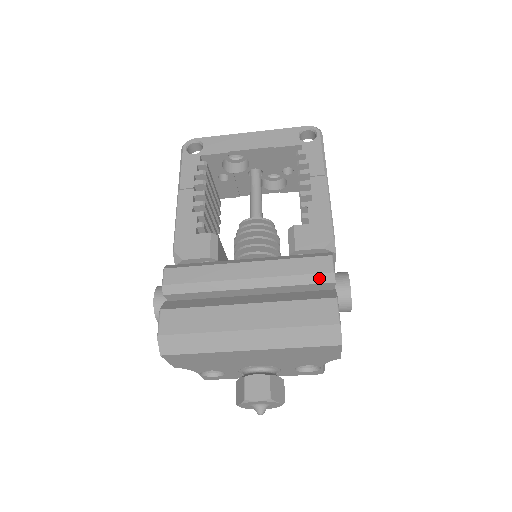
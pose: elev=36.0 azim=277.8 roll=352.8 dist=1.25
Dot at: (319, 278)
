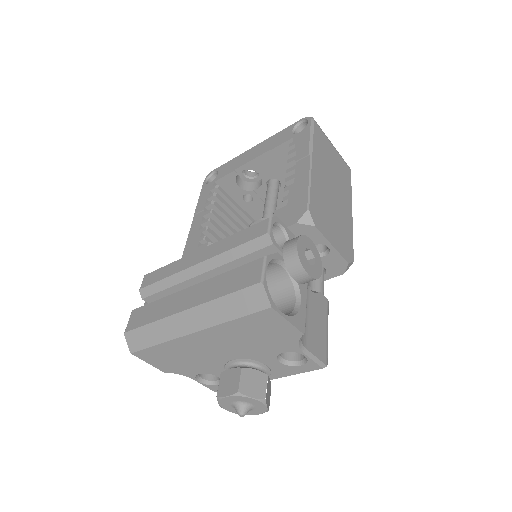
Dot at: (256, 244)
